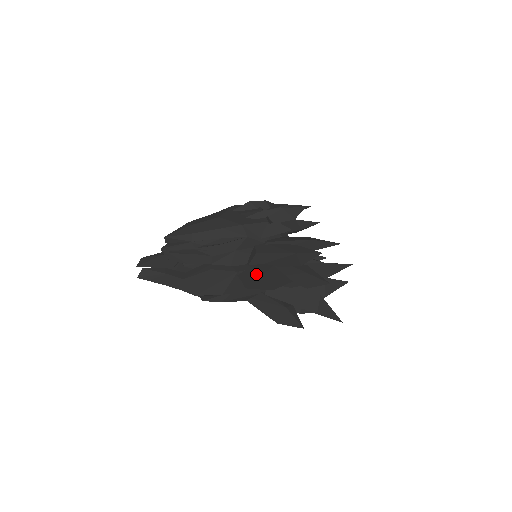
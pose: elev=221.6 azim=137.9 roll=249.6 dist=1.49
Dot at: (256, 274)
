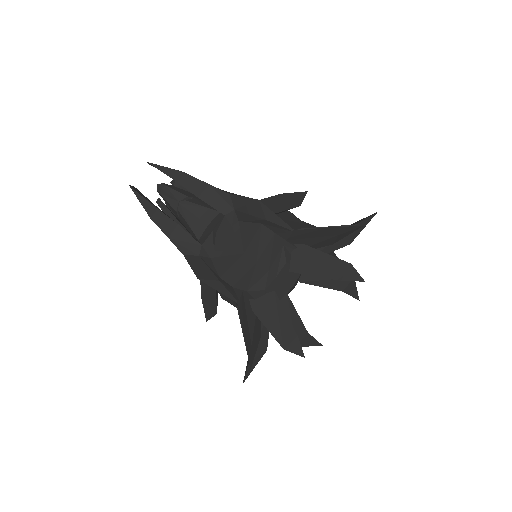
Dot at: occluded
